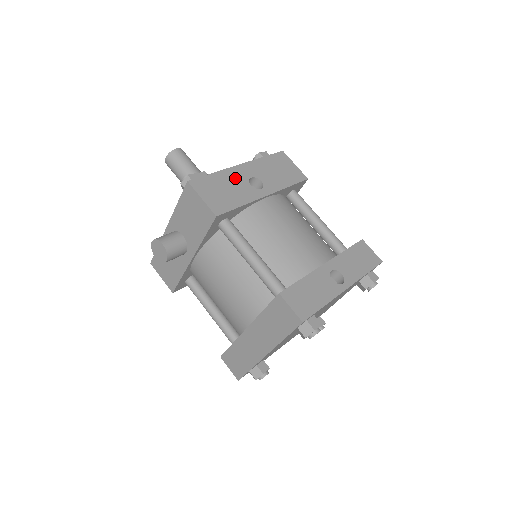
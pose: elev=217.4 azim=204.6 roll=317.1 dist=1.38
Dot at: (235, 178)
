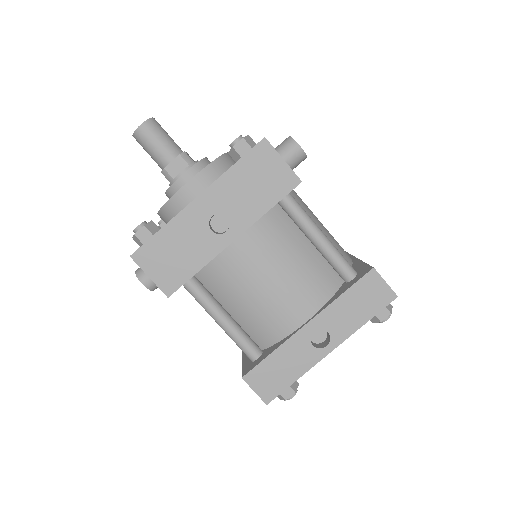
Dot at: (190, 226)
